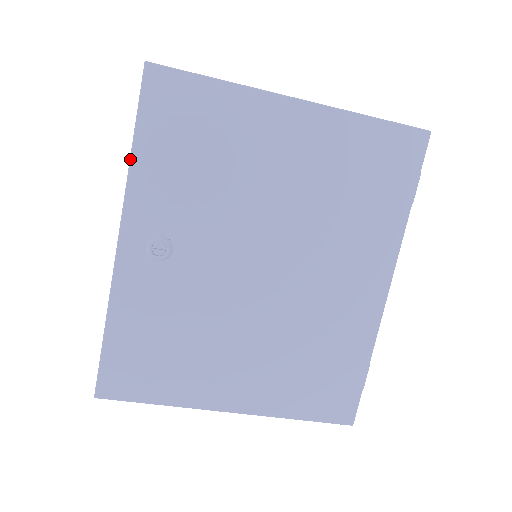
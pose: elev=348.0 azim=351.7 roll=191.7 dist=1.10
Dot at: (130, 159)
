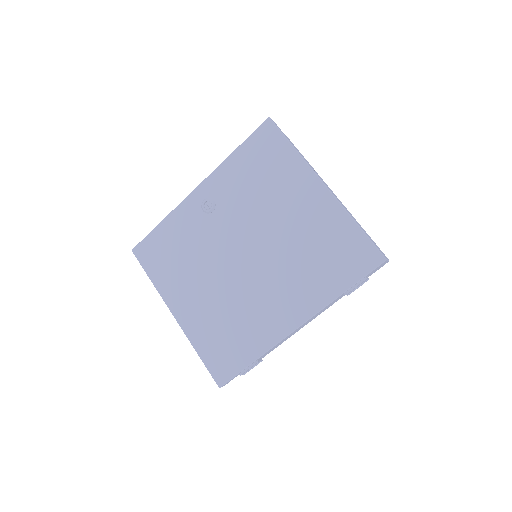
Dot at: (229, 155)
